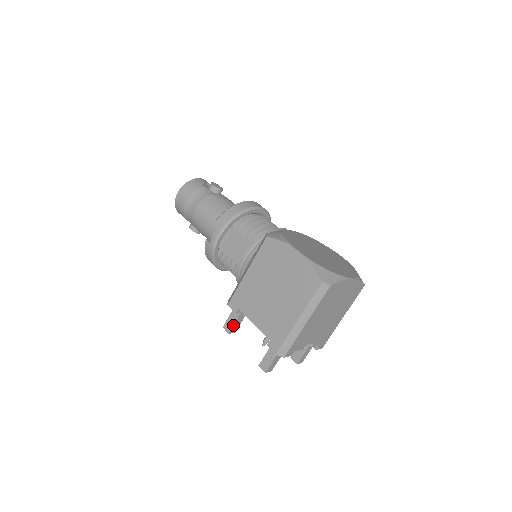
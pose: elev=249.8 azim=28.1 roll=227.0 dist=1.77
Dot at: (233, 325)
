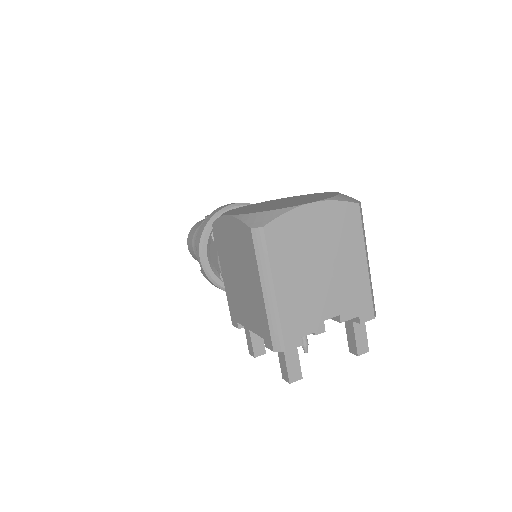
Dot at: (251, 345)
